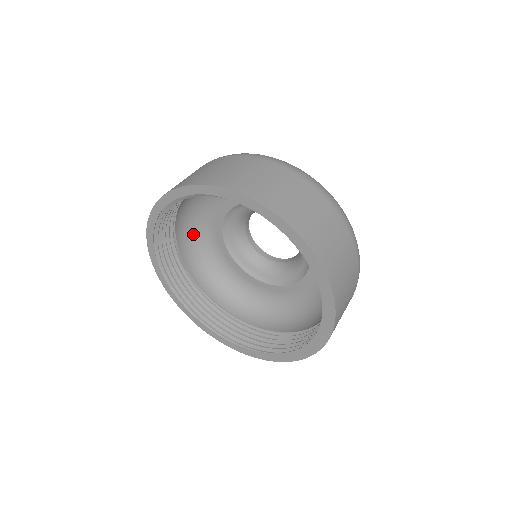
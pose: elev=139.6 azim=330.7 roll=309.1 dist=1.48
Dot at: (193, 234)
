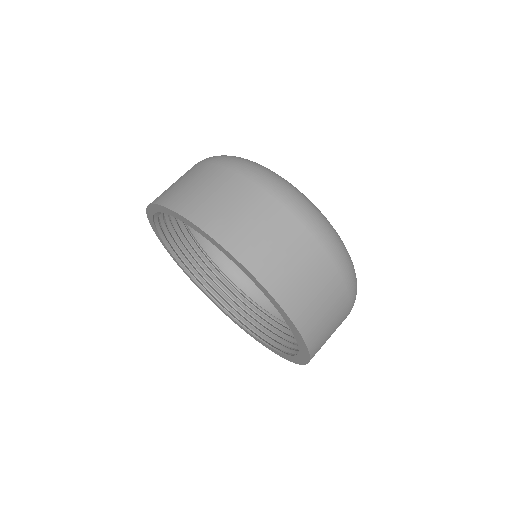
Dot at: occluded
